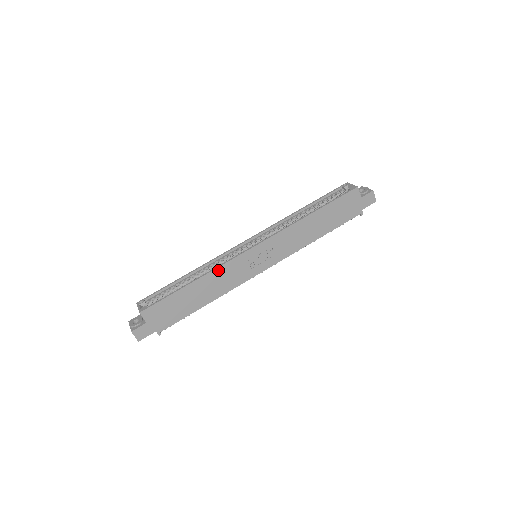
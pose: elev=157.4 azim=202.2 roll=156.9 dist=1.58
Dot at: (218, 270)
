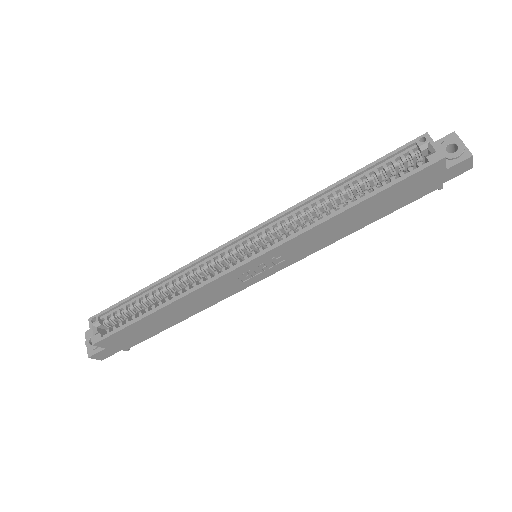
Dot at: (196, 292)
